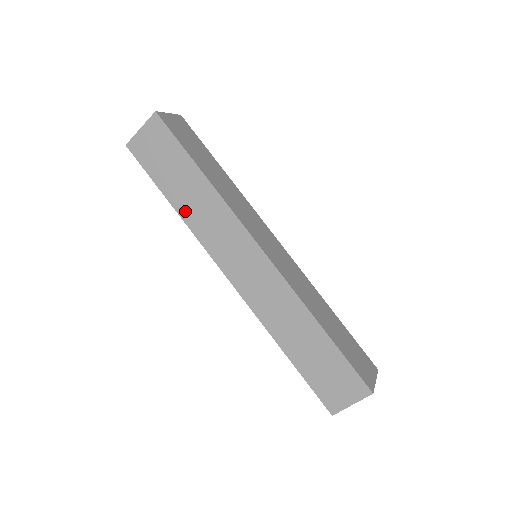
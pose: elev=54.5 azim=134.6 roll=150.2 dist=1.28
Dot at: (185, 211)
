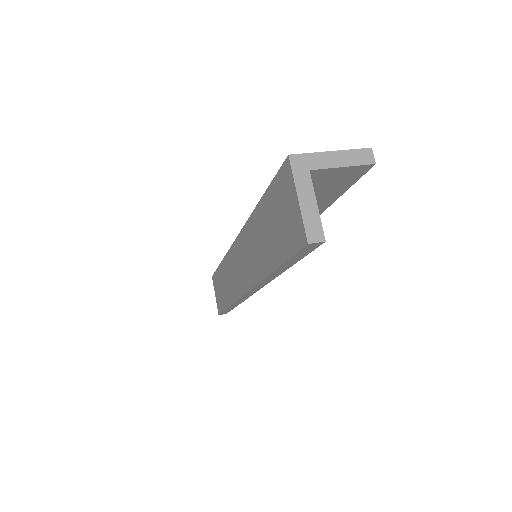
Dot at: (229, 298)
